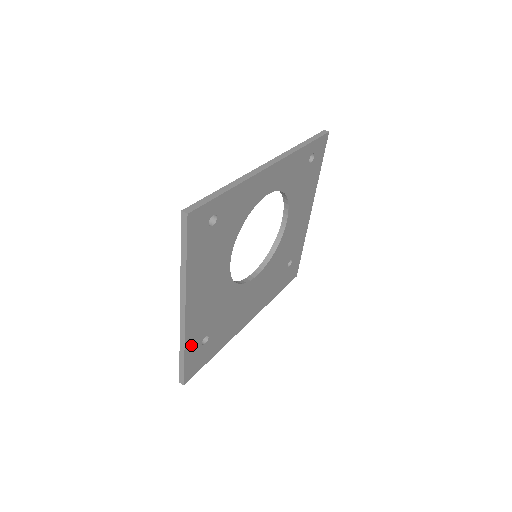
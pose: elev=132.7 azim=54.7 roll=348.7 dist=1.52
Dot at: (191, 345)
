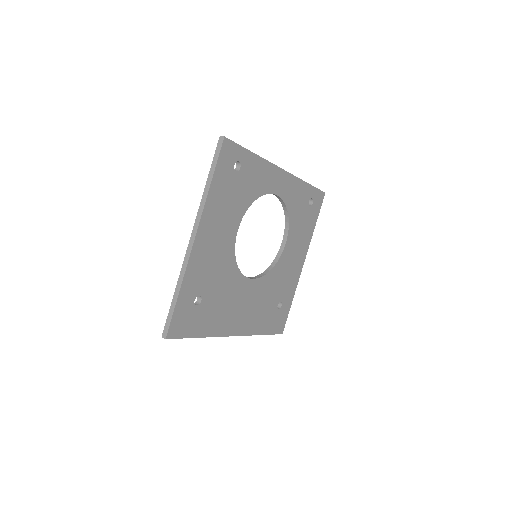
Dot at: (187, 289)
